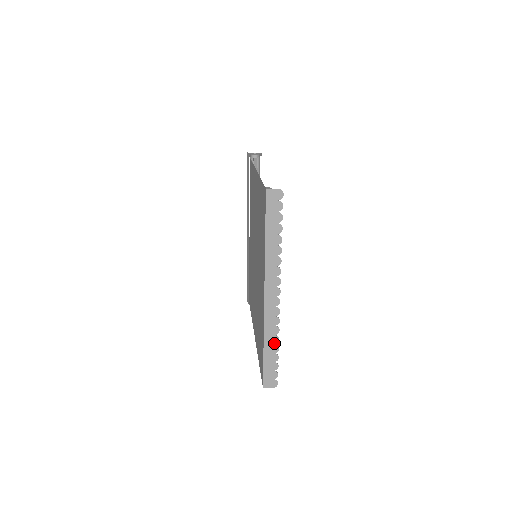
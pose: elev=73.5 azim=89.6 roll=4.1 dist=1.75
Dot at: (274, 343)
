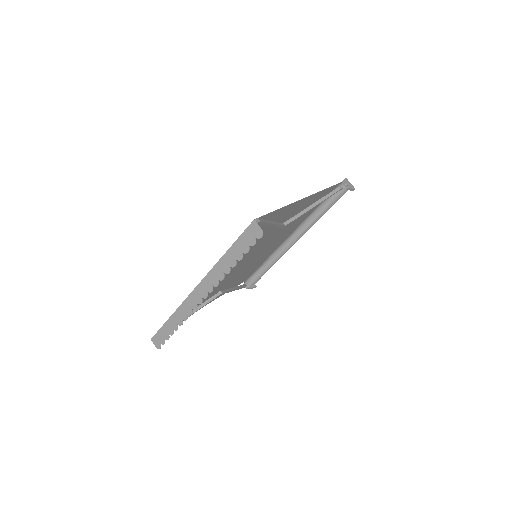
Dot at: (177, 323)
